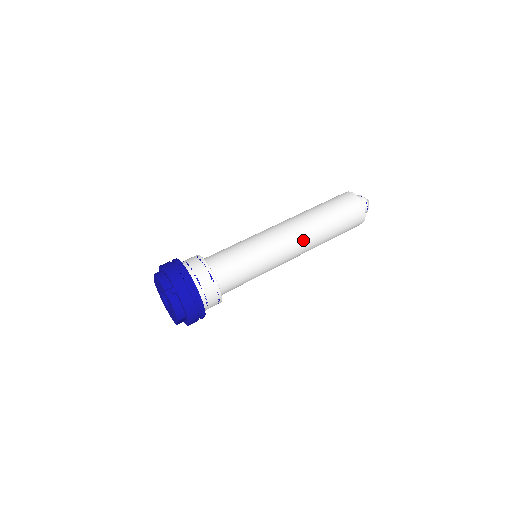
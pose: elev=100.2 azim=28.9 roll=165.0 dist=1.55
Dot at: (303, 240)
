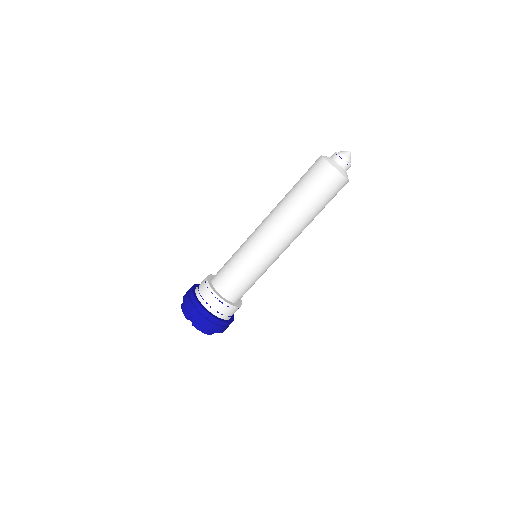
Dot at: (286, 232)
